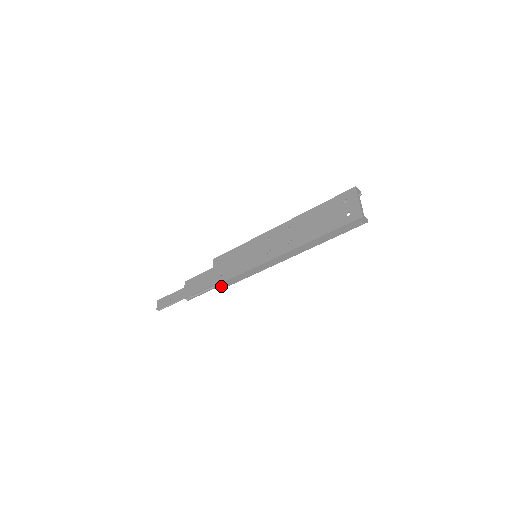
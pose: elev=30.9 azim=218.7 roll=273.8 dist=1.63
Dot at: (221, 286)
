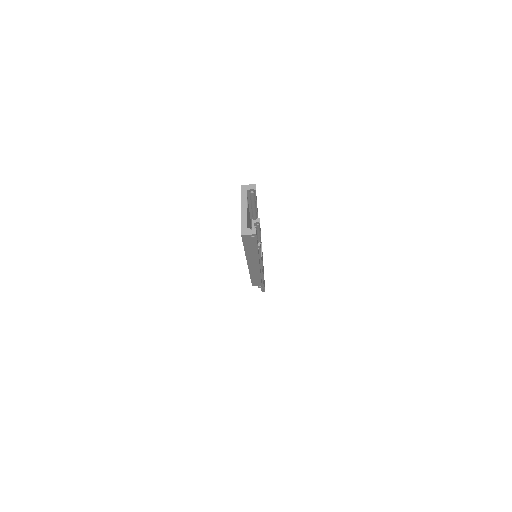
Dot at: (256, 284)
